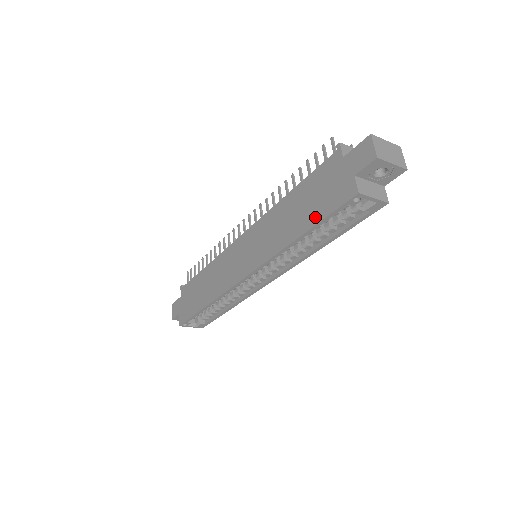
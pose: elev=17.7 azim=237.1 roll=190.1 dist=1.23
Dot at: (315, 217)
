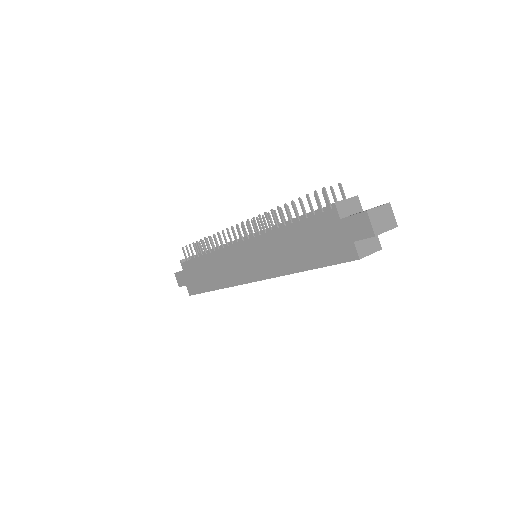
Dot at: (318, 261)
